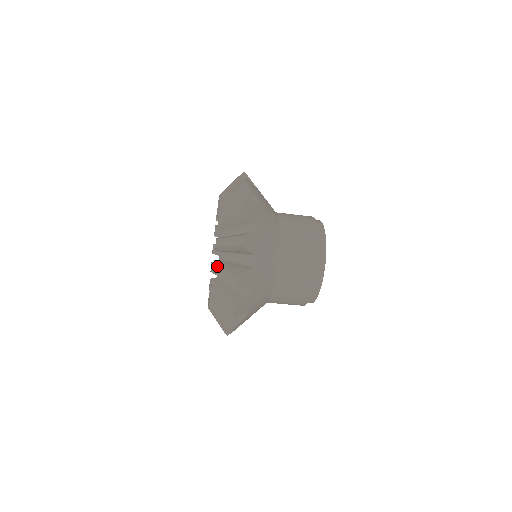
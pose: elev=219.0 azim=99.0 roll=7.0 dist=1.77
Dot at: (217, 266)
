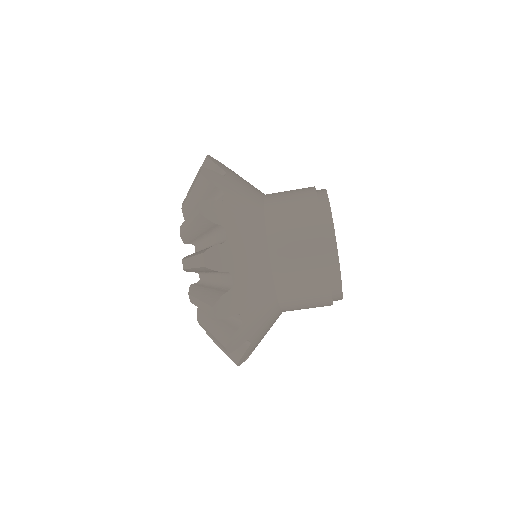
Dot at: (182, 223)
